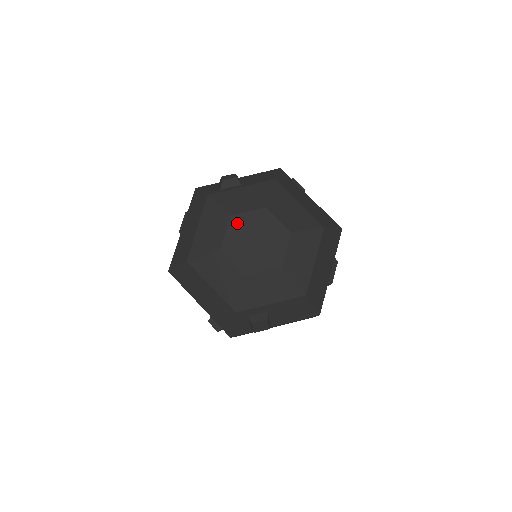
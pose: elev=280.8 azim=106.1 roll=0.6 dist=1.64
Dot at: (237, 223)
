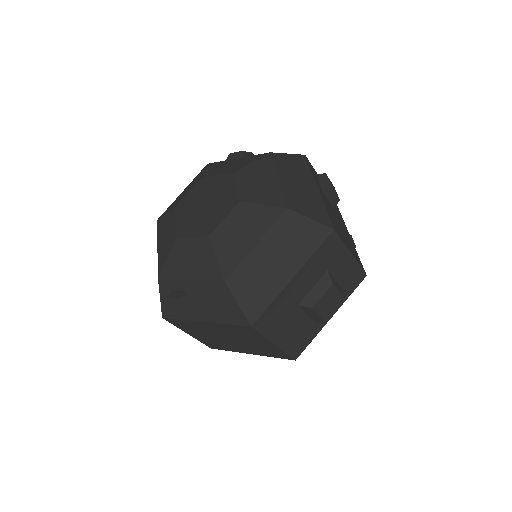
Dot at: (202, 185)
